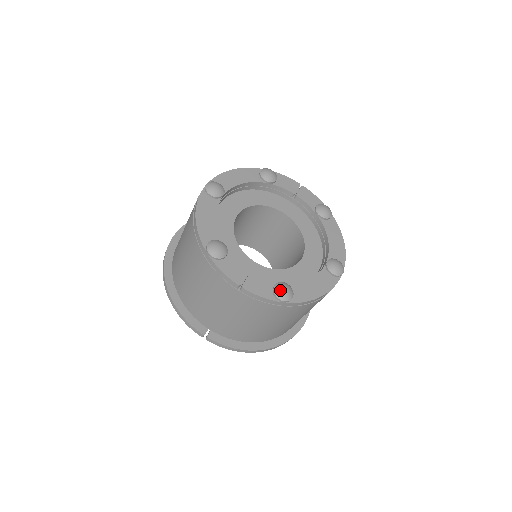
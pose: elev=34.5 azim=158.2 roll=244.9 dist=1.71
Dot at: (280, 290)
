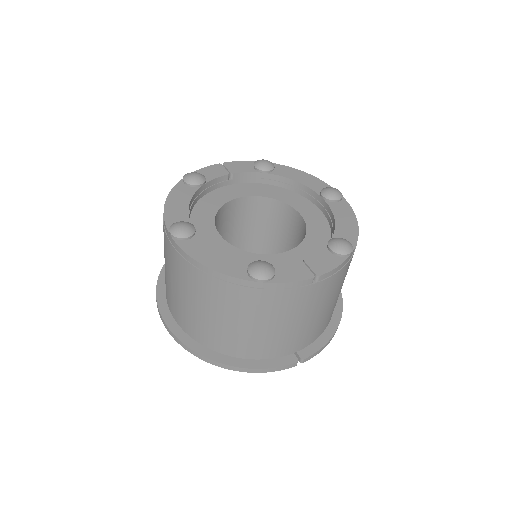
Dot at: (340, 247)
